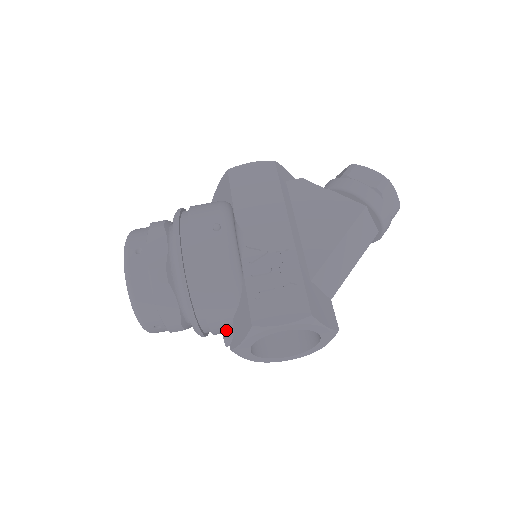
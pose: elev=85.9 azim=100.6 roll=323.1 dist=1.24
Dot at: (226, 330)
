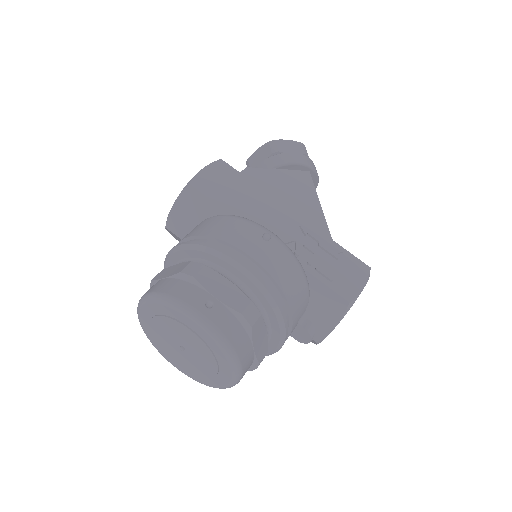
Dot at: (308, 327)
